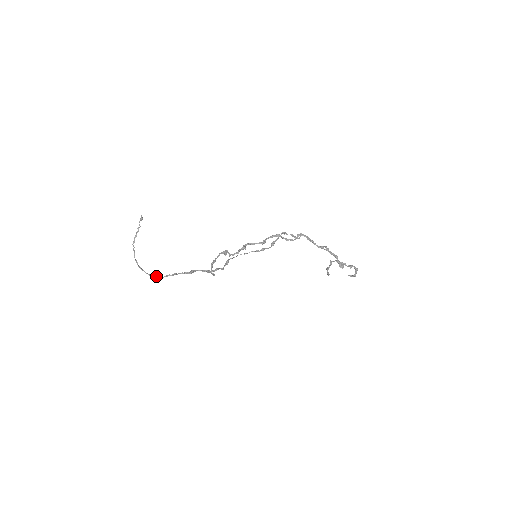
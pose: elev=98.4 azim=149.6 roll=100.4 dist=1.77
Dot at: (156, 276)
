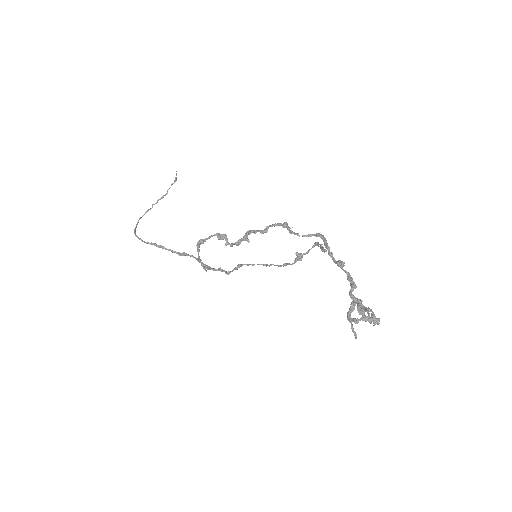
Dot at: occluded
